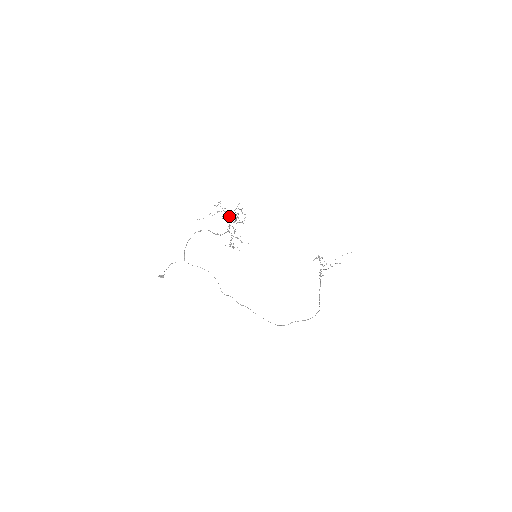
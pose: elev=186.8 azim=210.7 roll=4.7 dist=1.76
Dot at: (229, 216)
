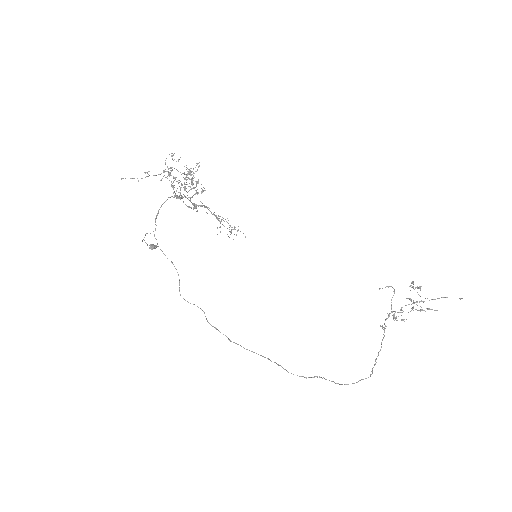
Dot at: (179, 182)
